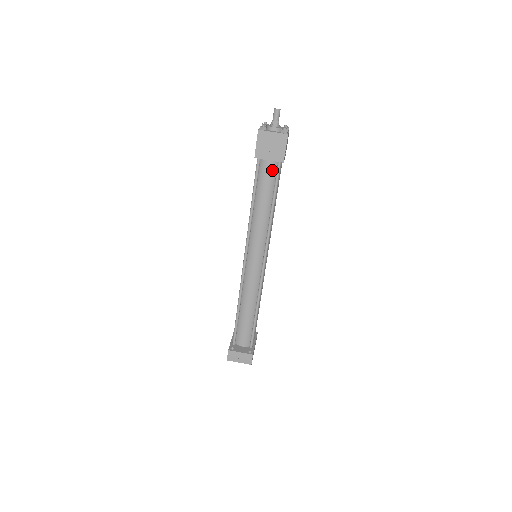
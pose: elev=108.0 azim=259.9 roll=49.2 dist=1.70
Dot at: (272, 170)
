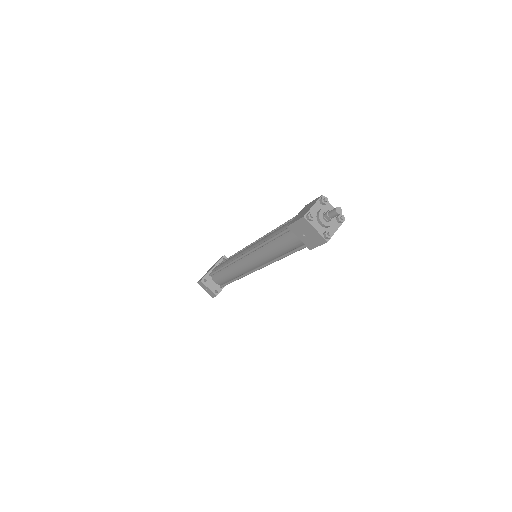
Dot at: (298, 242)
